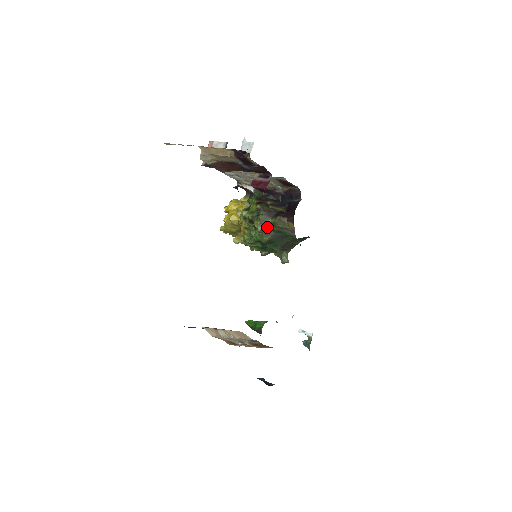
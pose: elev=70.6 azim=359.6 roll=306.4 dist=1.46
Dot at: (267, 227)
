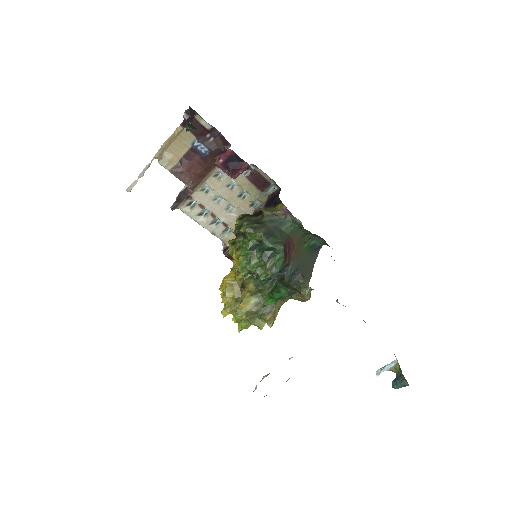
Dot at: (256, 223)
